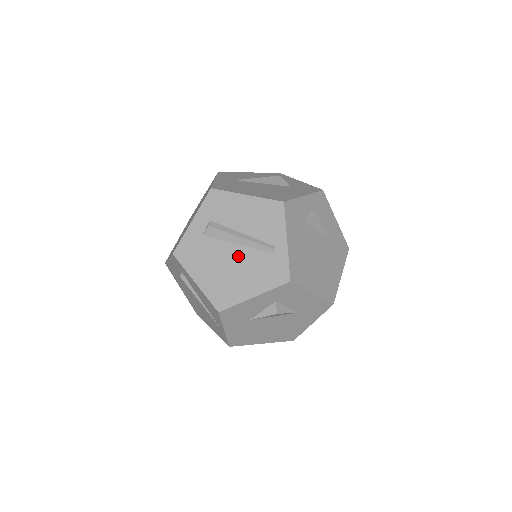
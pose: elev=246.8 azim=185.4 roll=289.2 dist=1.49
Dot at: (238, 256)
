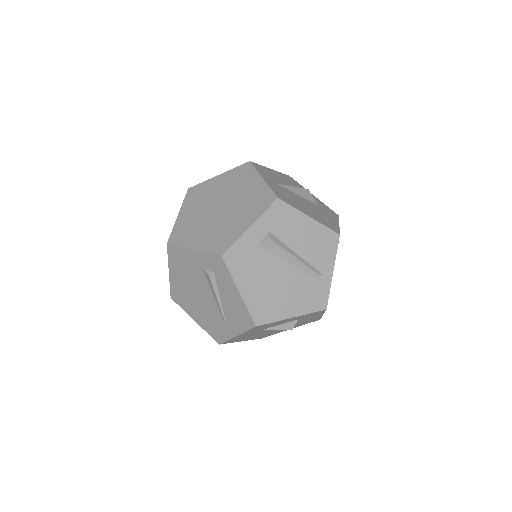
Dot at: (288, 275)
